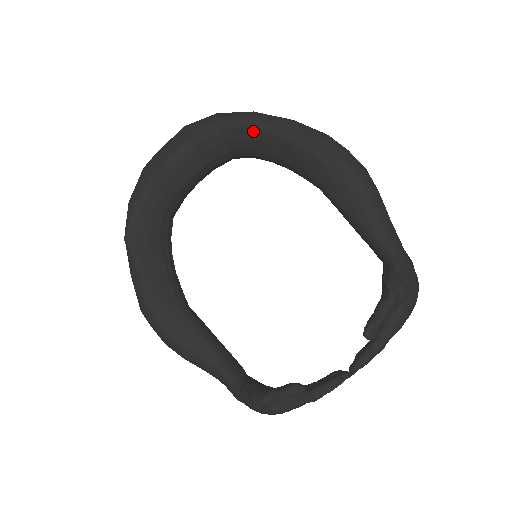
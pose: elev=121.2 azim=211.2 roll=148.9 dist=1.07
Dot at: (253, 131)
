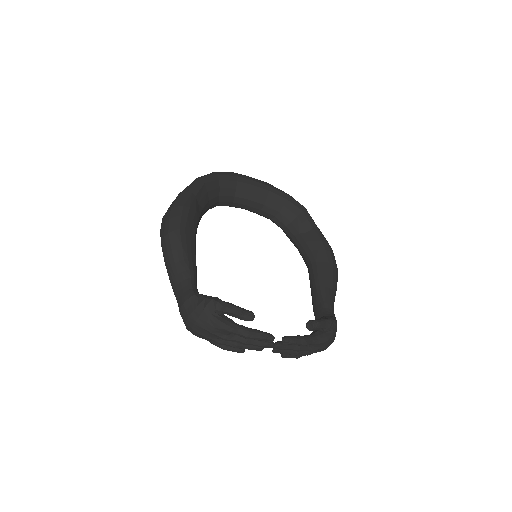
Dot at: (301, 214)
